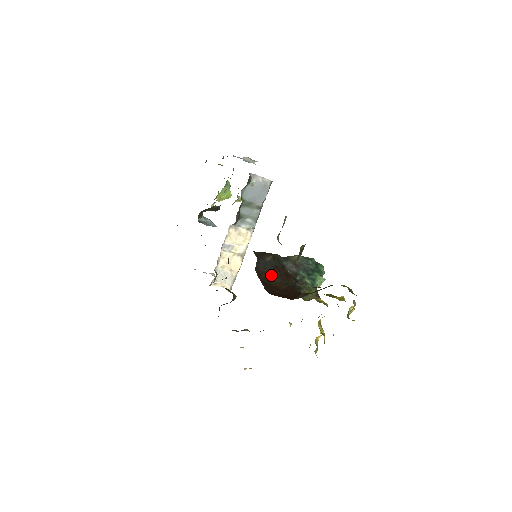
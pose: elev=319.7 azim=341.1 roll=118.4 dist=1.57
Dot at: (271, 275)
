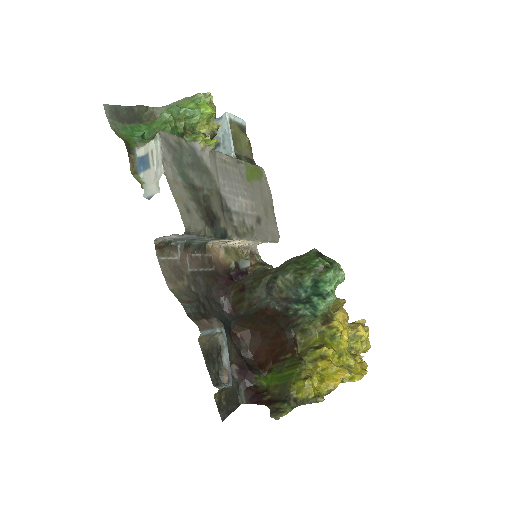
Dot at: (256, 320)
